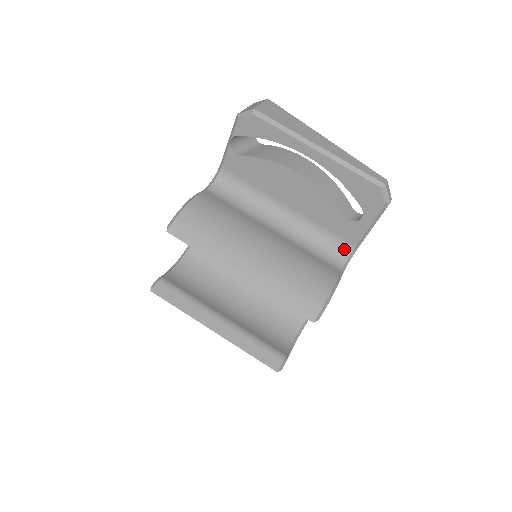
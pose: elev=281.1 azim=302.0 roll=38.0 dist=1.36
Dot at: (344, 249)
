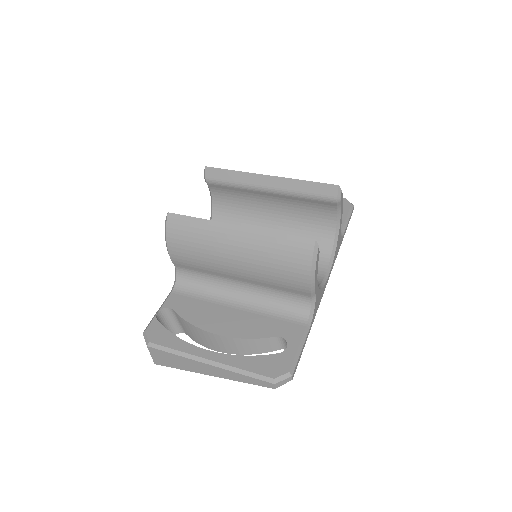
Dot at: occluded
